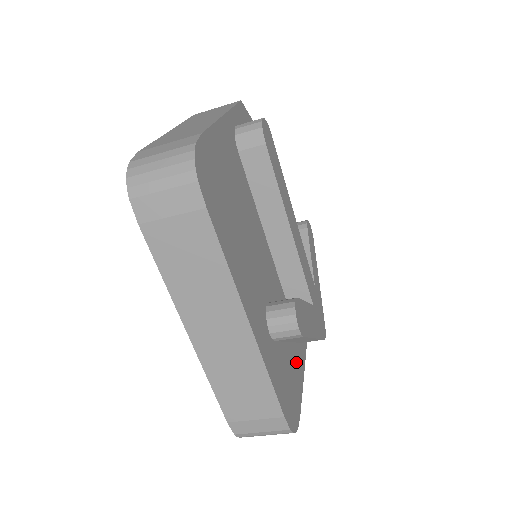
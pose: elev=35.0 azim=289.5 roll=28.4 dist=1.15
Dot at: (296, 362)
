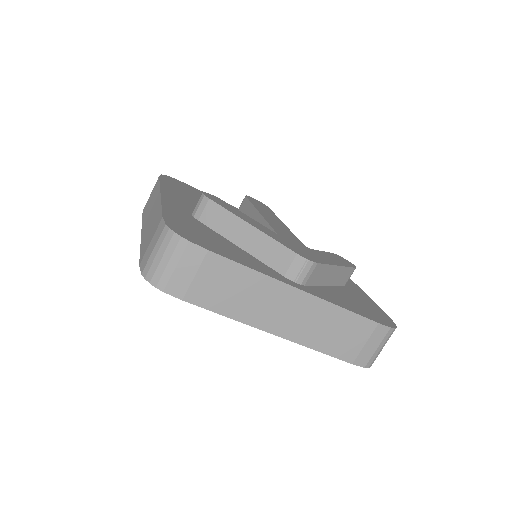
Dot at: (244, 257)
